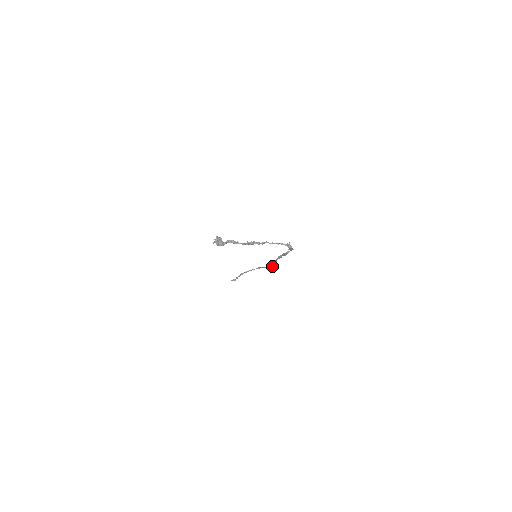
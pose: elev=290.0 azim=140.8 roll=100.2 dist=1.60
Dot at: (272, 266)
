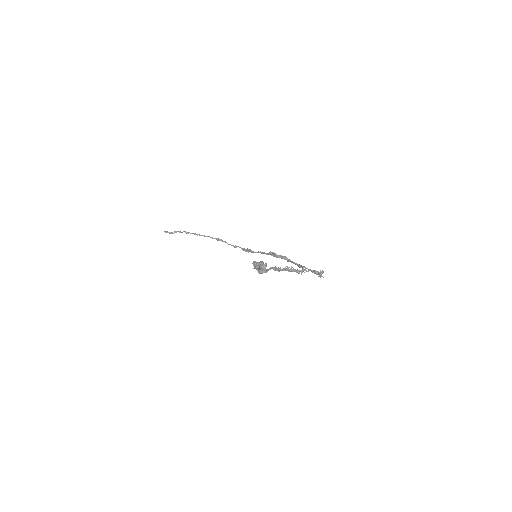
Dot at: (247, 251)
